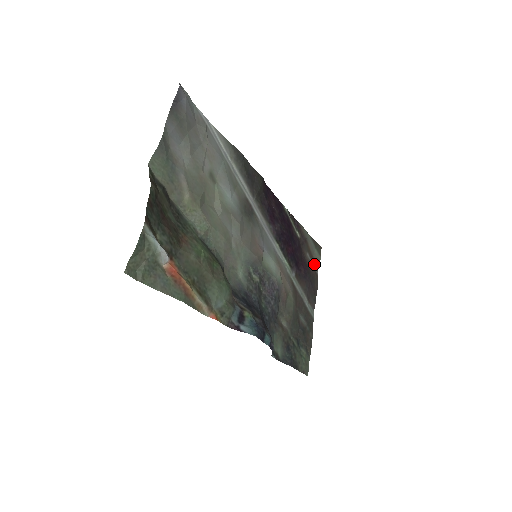
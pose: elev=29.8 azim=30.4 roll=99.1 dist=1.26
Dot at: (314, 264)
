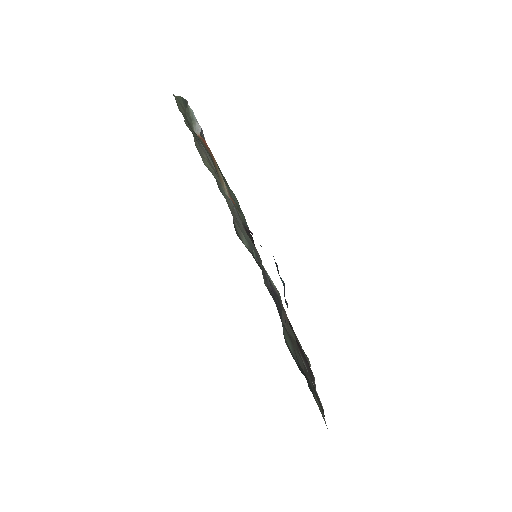
Dot at: occluded
